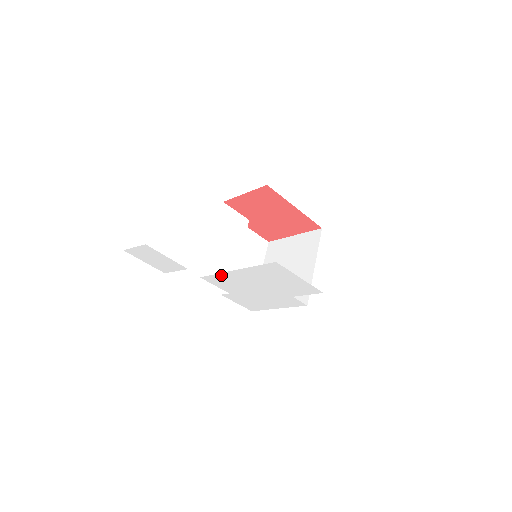
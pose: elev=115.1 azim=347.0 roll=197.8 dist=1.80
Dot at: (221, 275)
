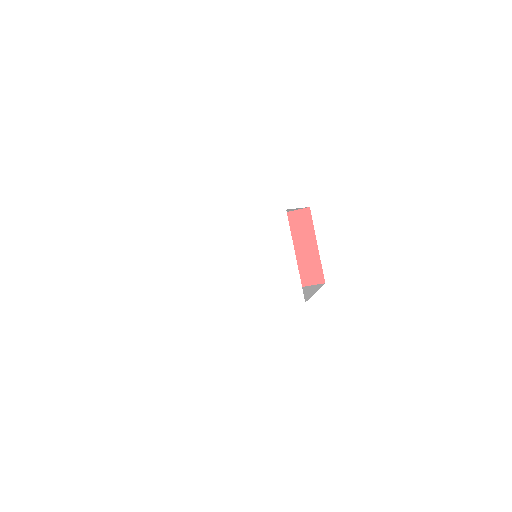
Dot at: (209, 270)
